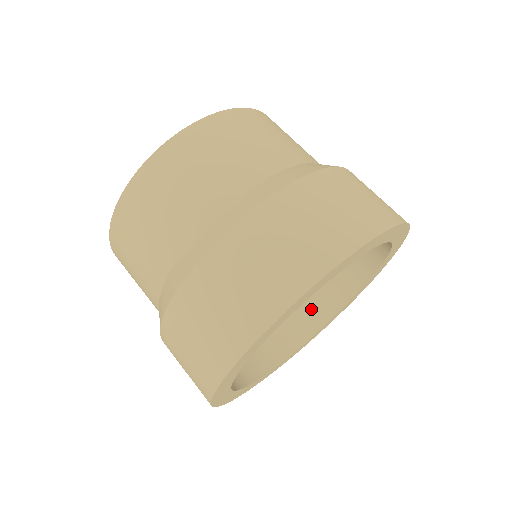
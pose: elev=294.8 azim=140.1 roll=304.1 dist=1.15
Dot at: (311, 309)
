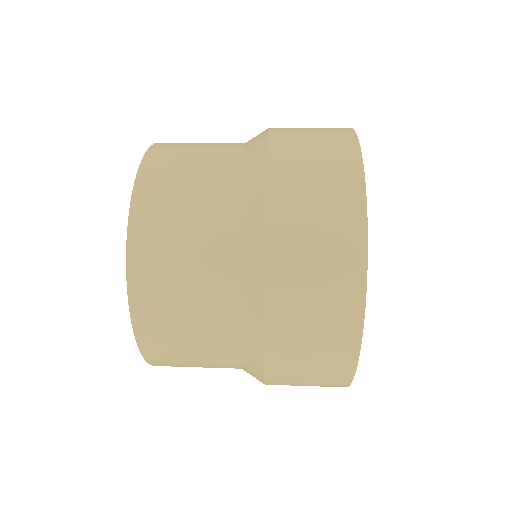
Dot at: occluded
